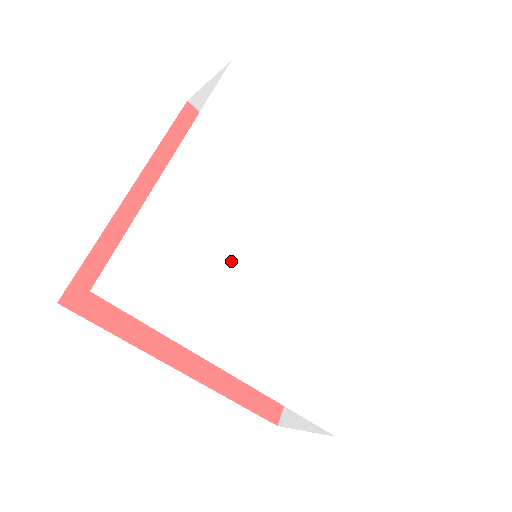
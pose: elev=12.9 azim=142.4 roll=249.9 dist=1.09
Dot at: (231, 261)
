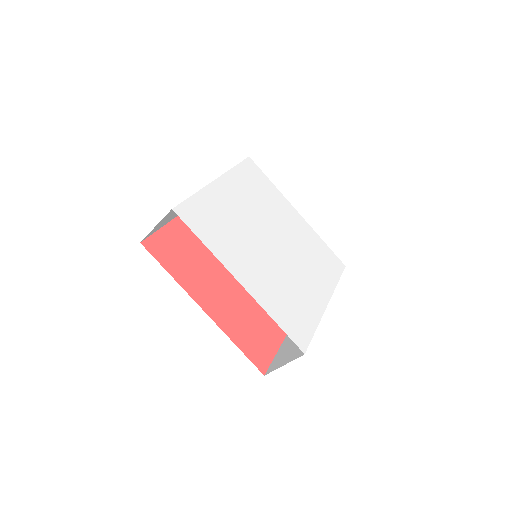
Dot at: (243, 233)
